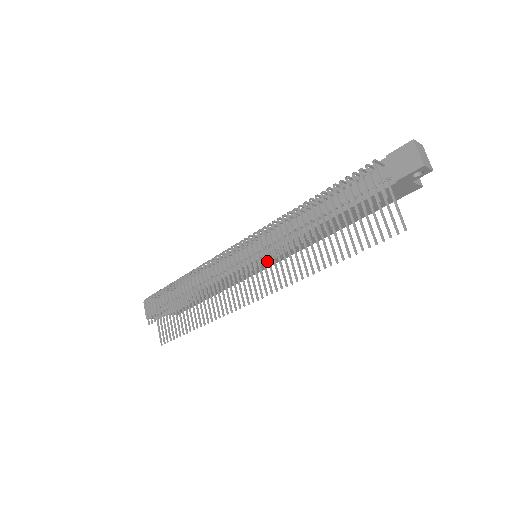
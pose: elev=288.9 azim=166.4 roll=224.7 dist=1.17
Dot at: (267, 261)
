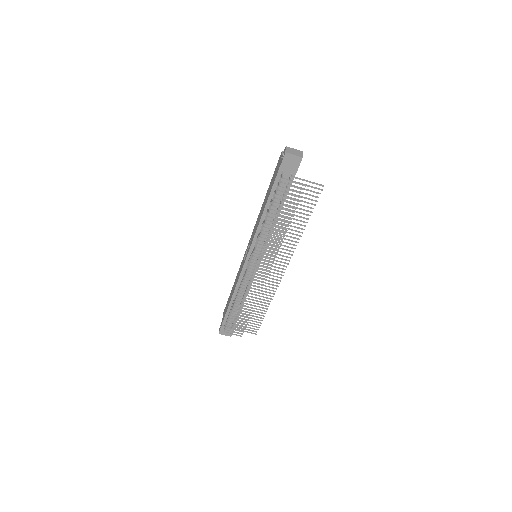
Dot at: occluded
